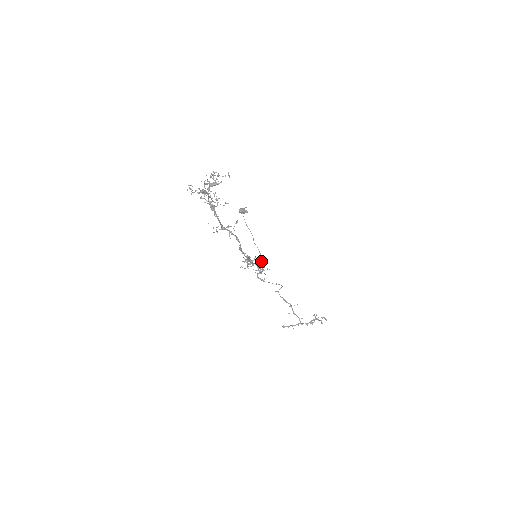
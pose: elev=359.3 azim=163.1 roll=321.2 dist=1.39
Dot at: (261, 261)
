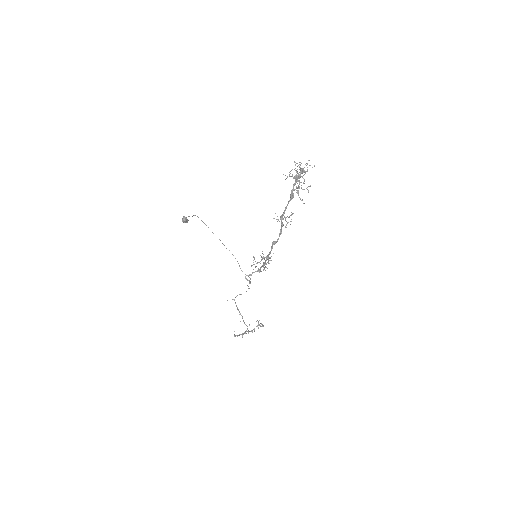
Dot at: (239, 265)
